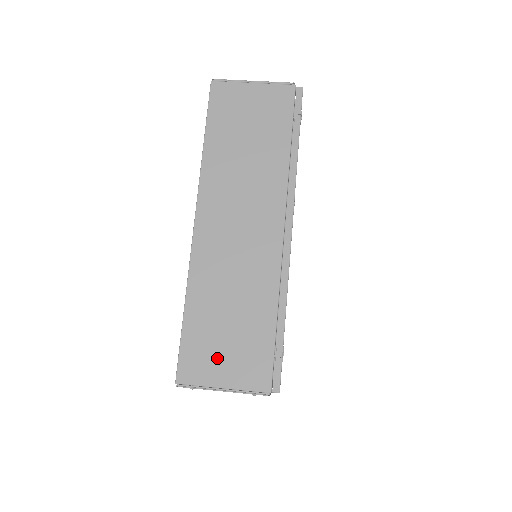
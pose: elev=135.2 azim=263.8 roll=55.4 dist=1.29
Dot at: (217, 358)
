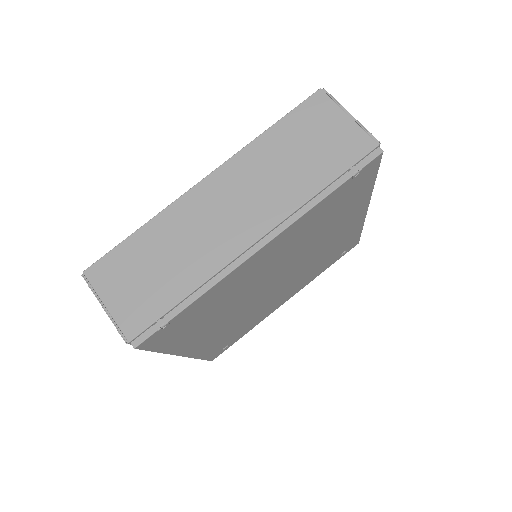
Dot at: (122, 283)
